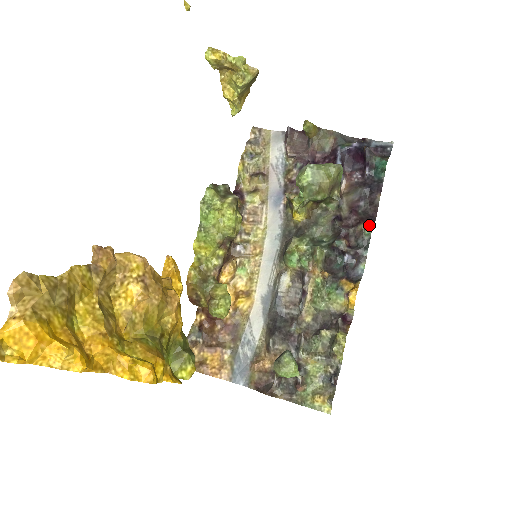
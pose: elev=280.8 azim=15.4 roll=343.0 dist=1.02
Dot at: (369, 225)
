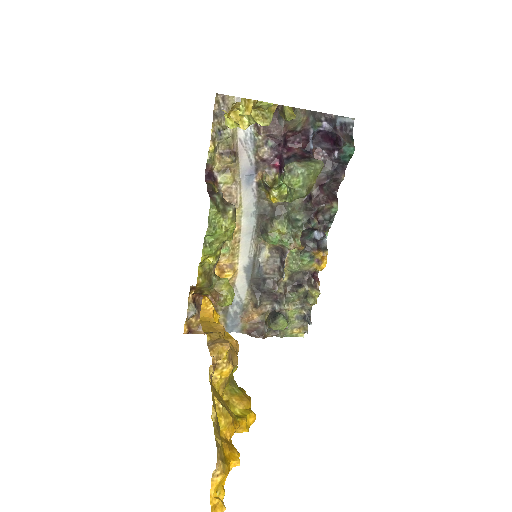
Dot at: (335, 204)
